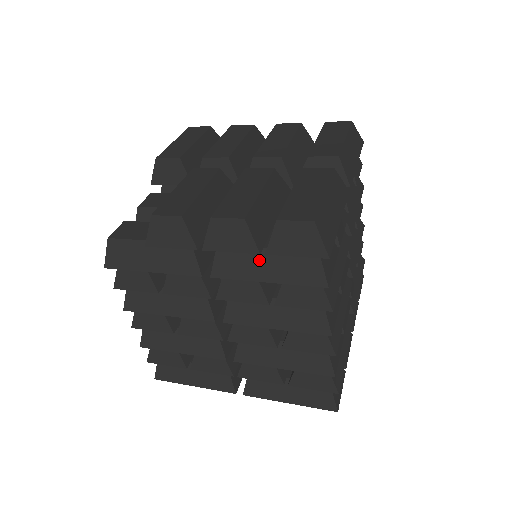
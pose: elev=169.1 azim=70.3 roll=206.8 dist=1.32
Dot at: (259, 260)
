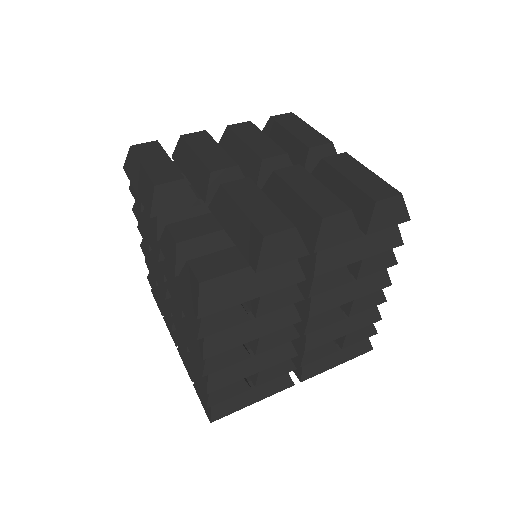
Dot at: (354, 243)
